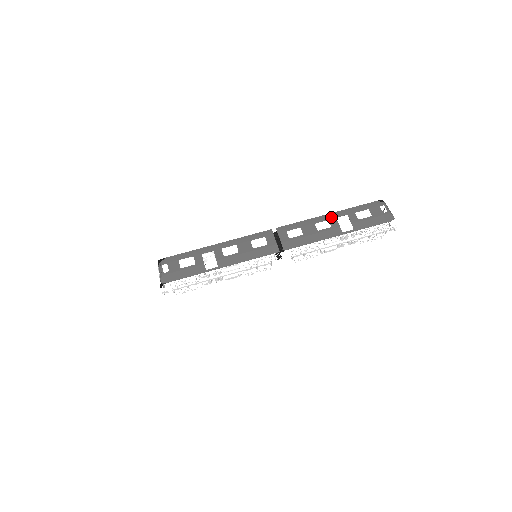
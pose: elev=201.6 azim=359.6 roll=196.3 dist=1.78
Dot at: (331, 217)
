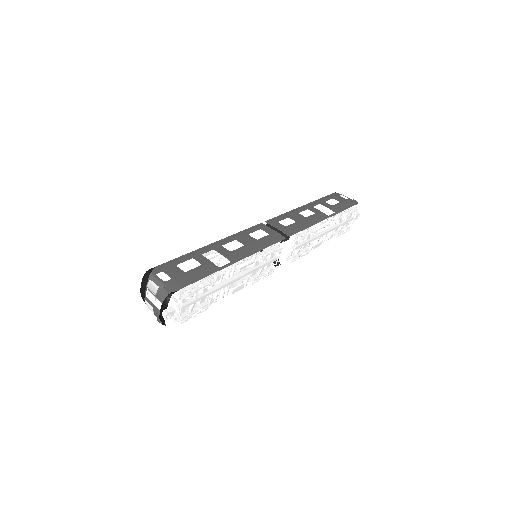
Dot at: (308, 207)
